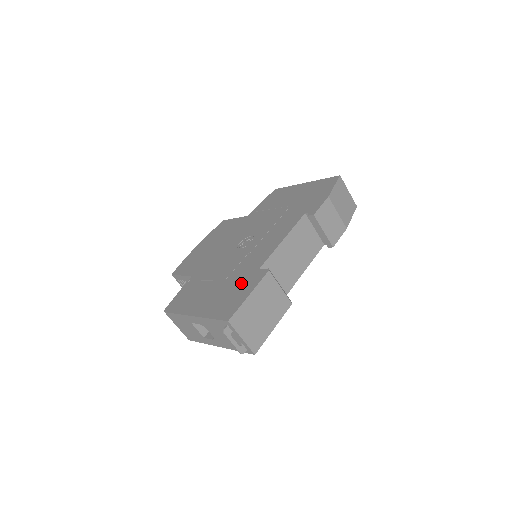
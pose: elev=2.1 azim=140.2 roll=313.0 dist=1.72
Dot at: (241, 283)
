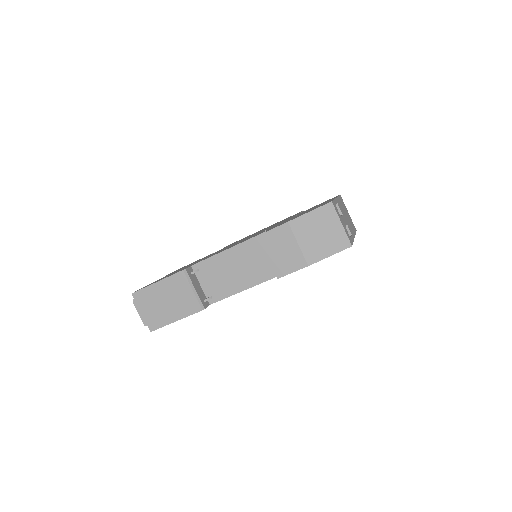
Dot at: occluded
